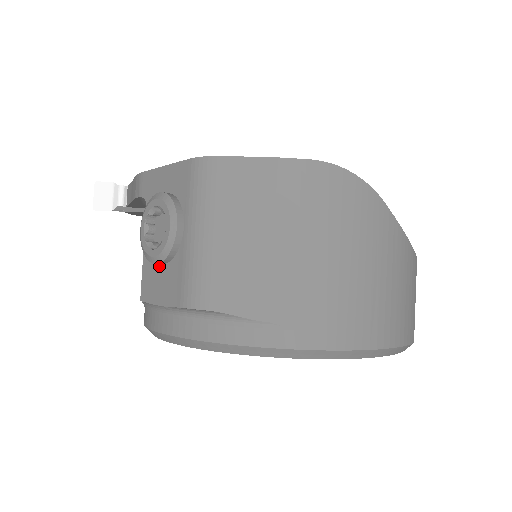
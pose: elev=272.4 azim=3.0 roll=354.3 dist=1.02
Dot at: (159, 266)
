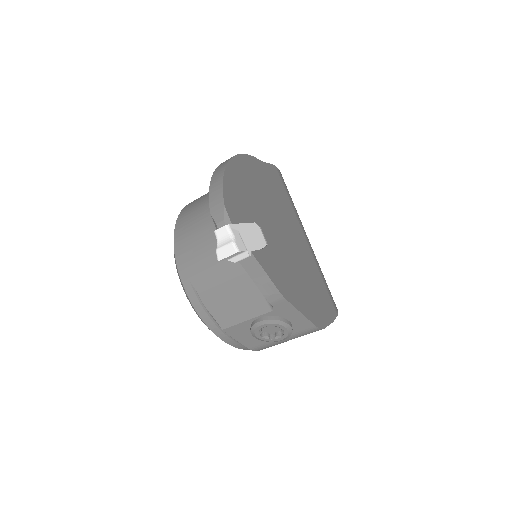
Dot at: occluded
